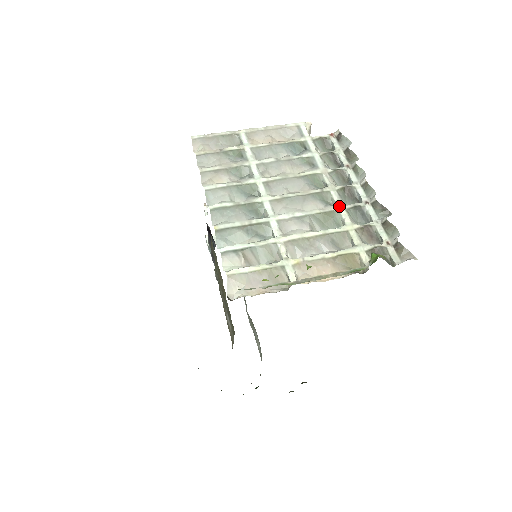
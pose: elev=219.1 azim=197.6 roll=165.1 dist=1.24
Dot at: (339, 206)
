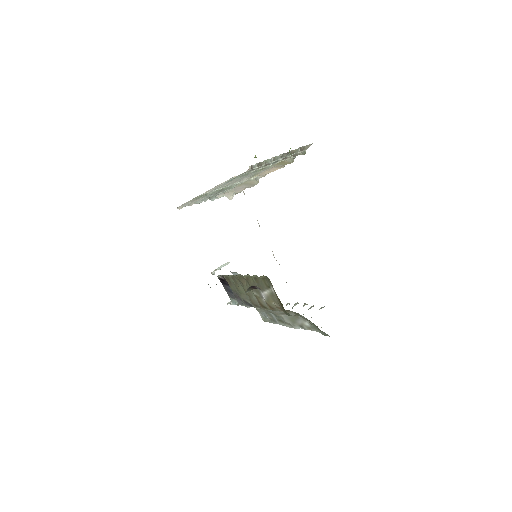
Dot at: (266, 166)
